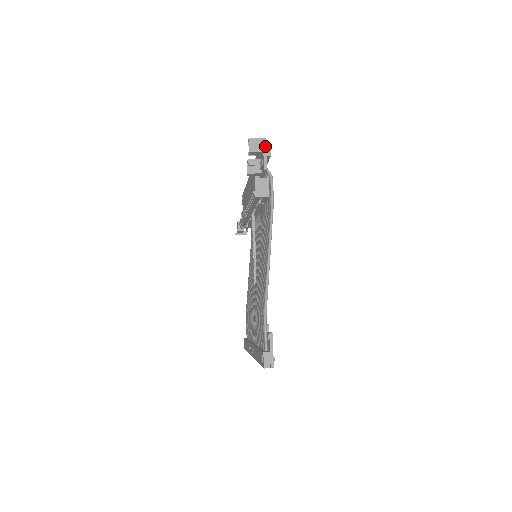
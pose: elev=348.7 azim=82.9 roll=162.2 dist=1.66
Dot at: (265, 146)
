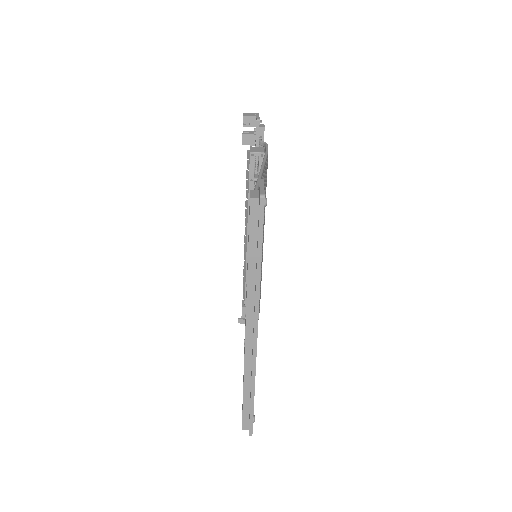
Dot at: (258, 115)
